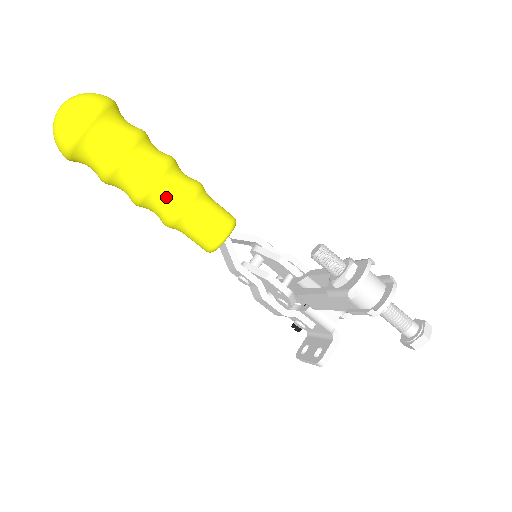
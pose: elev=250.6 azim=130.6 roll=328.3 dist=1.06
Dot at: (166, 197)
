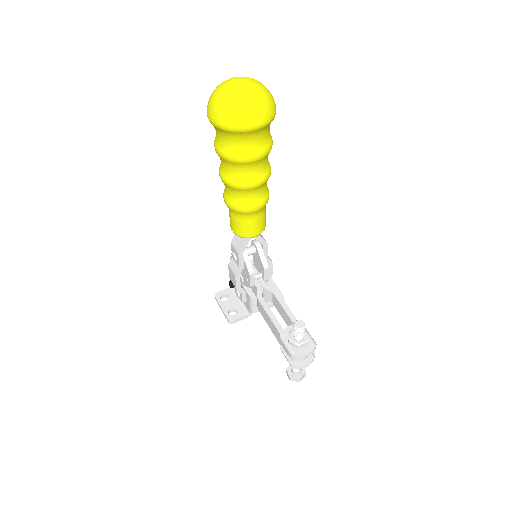
Dot at: (245, 197)
